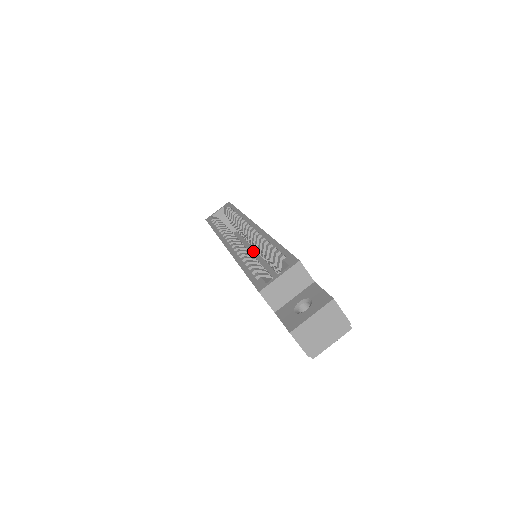
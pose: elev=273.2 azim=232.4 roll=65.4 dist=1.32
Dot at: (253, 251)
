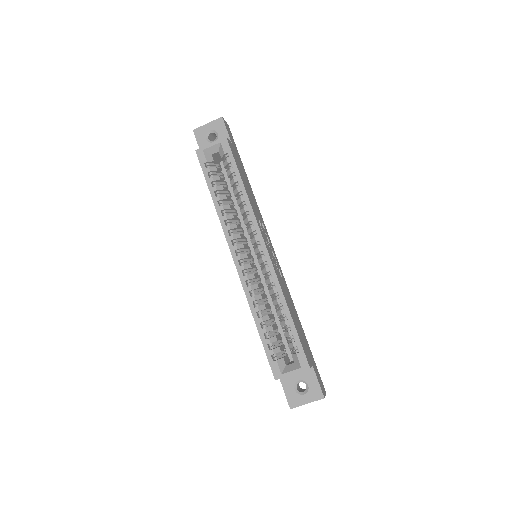
Dot at: occluded
